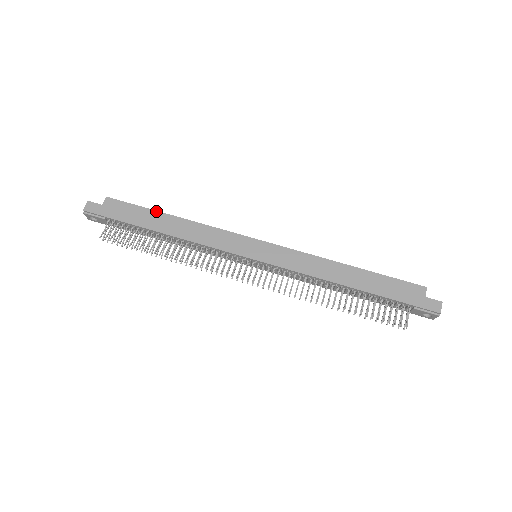
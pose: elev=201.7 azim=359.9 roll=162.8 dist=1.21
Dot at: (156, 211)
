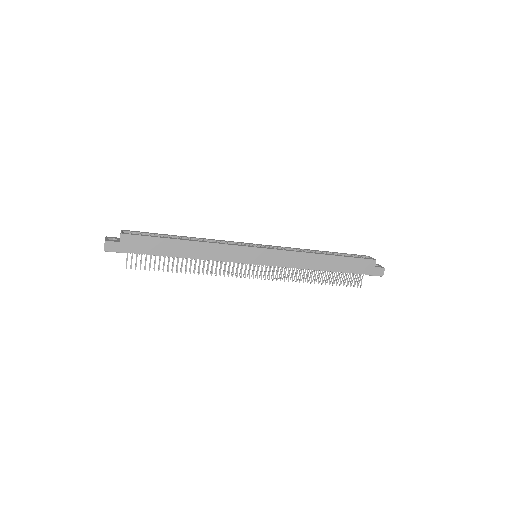
Dot at: (170, 239)
